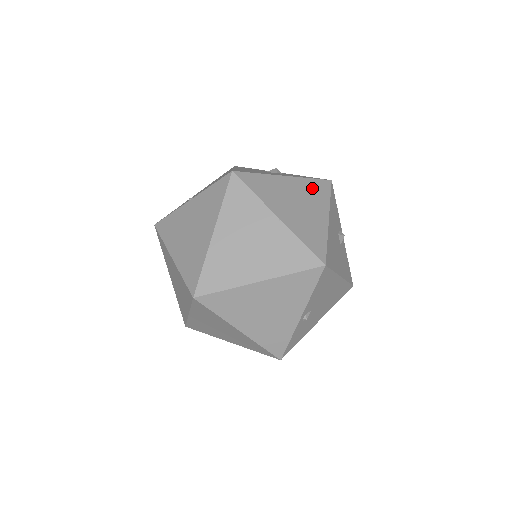
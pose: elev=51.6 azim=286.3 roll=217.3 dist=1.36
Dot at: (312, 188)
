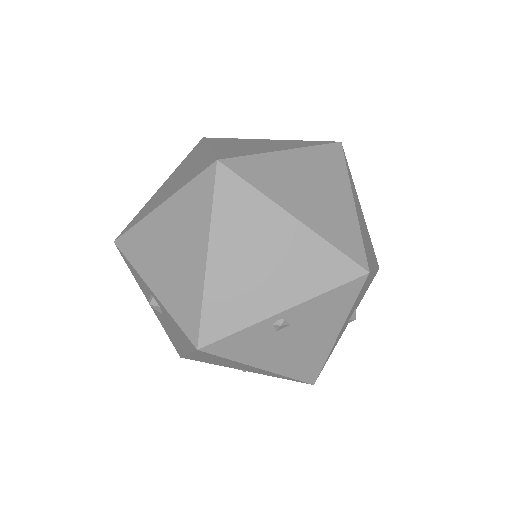
Dot at: (371, 244)
